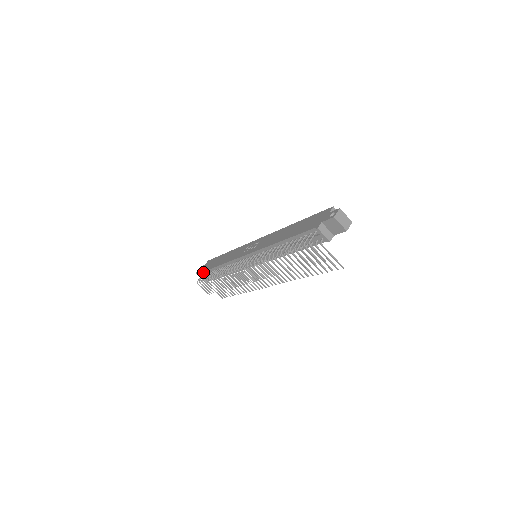
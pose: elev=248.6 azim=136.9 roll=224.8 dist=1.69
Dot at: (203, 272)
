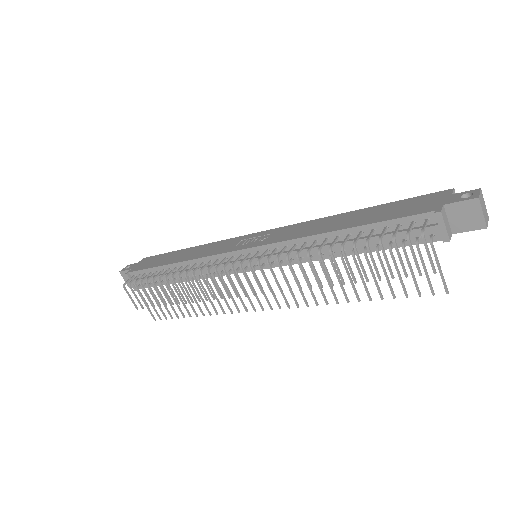
Dot at: (138, 271)
